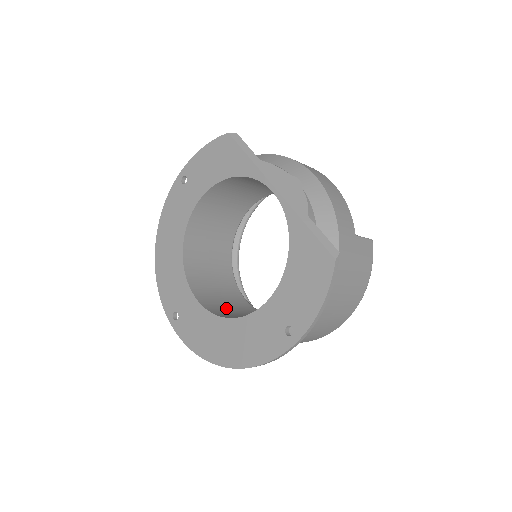
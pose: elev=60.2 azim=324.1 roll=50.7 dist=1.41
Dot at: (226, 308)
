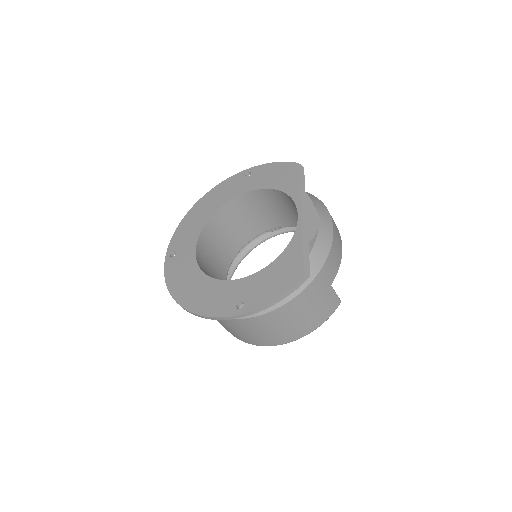
Dot at: (210, 274)
